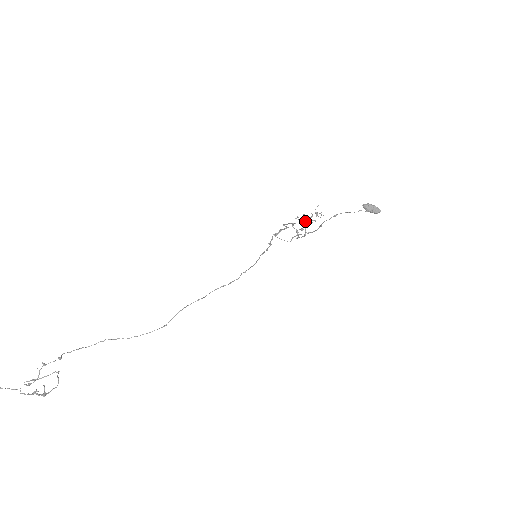
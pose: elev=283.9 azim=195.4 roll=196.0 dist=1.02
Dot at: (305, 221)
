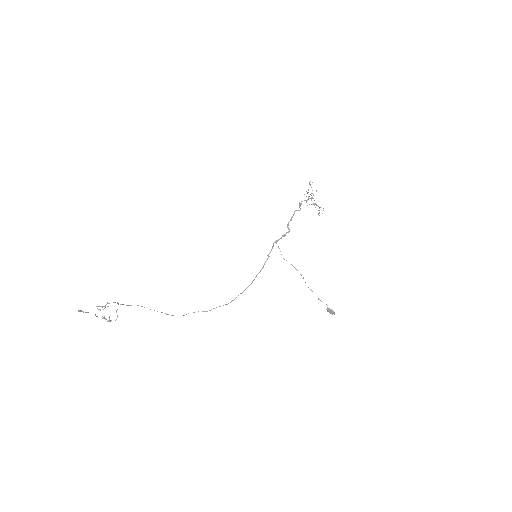
Dot at: (311, 199)
